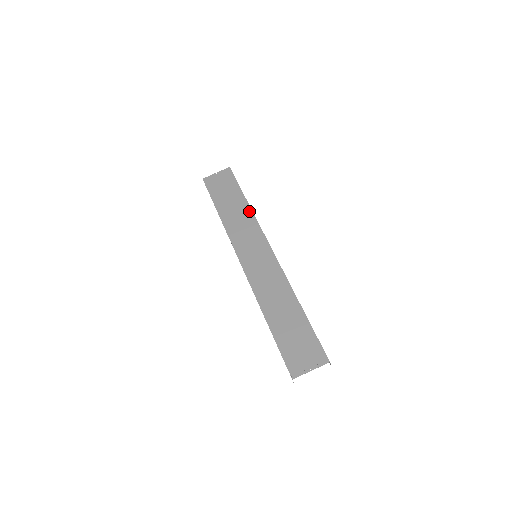
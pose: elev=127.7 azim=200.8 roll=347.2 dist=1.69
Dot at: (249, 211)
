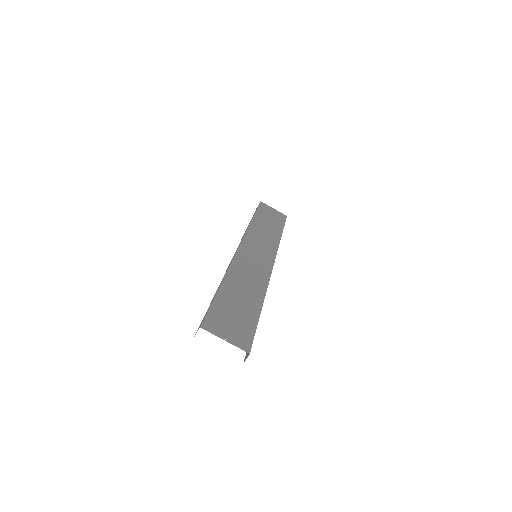
Dot at: (278, 238)
